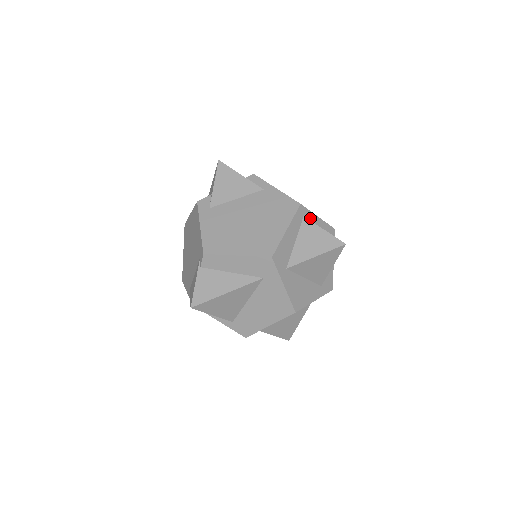
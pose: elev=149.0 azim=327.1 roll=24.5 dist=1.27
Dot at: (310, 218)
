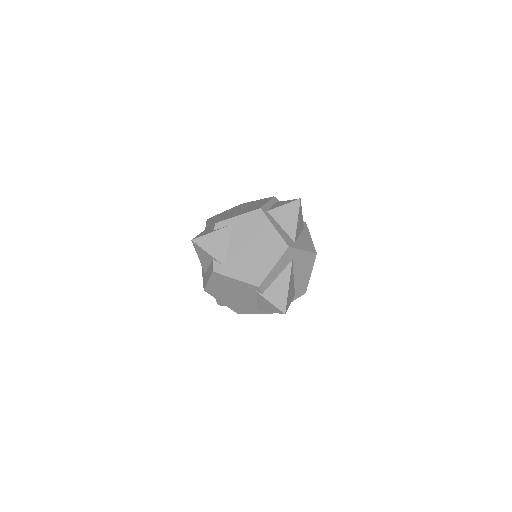
Dot at: (268, 208)
